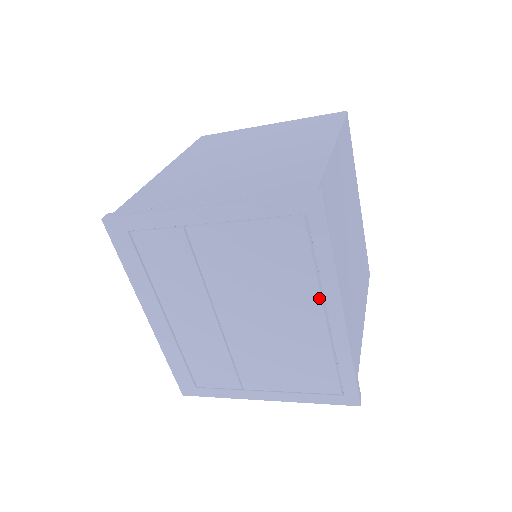
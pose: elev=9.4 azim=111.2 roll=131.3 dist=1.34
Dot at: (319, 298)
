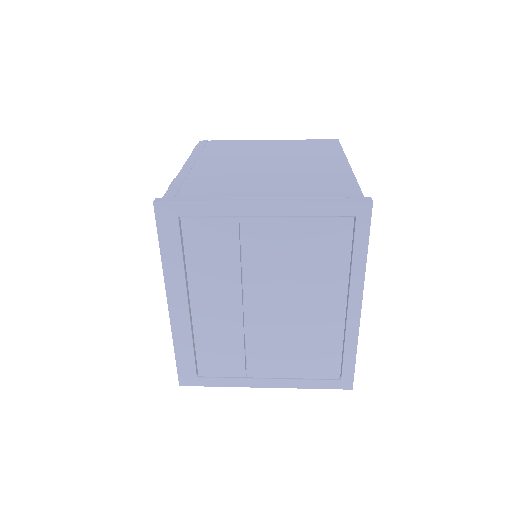
Dot at: (345, 290)
